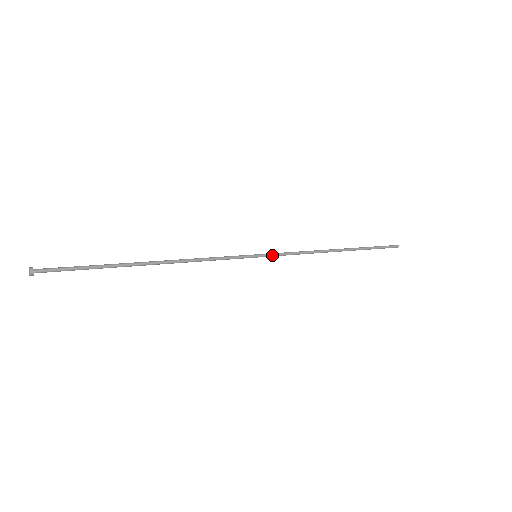
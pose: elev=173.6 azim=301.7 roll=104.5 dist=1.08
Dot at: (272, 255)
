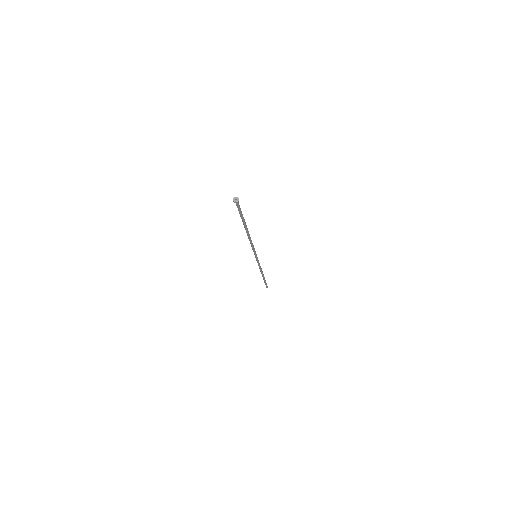
Dot at: (258, 260)
